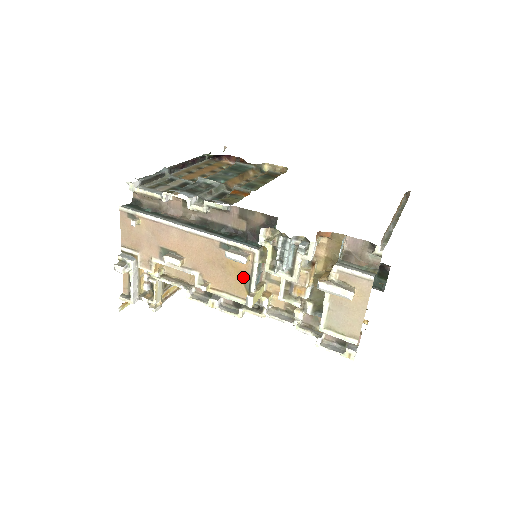
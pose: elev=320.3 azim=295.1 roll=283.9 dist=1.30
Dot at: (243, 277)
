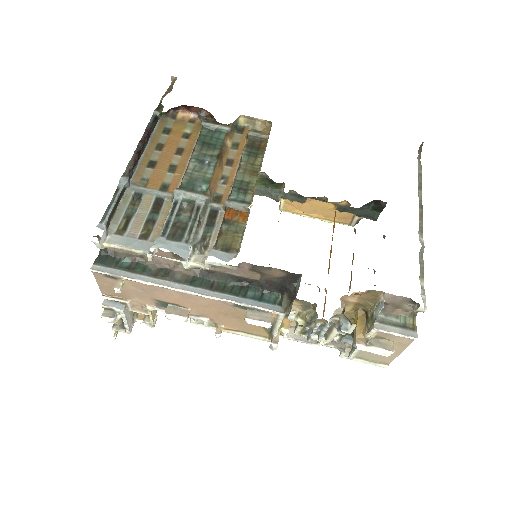
Dot at: occluded
